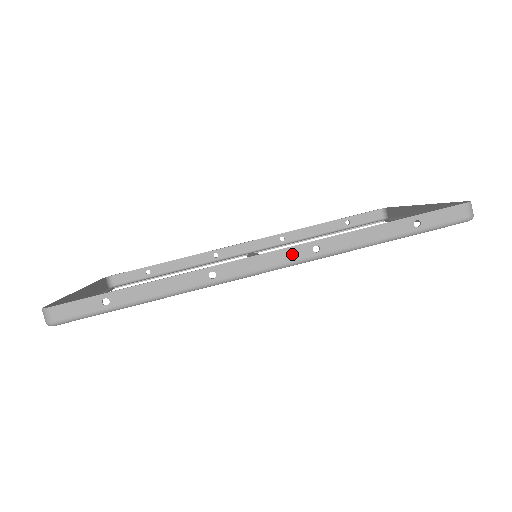
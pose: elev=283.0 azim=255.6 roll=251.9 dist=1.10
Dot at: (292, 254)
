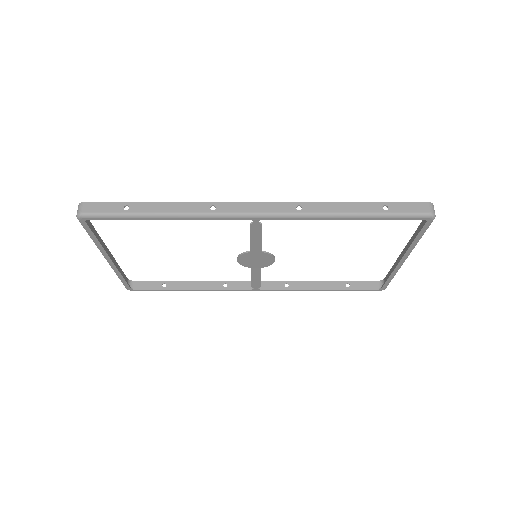
Dot at: (279, 207)
